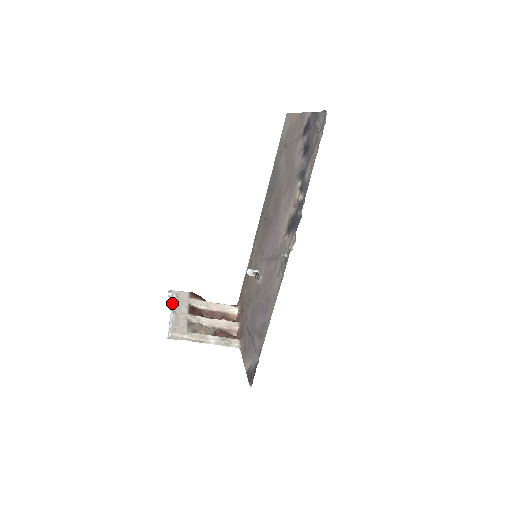
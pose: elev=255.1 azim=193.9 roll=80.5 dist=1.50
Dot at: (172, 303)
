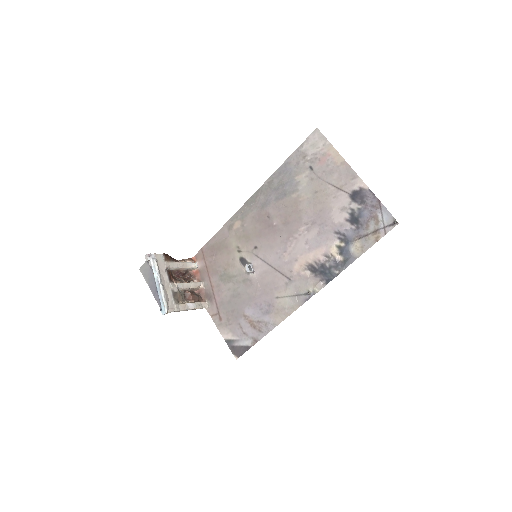
Dot at: (157, 273)
